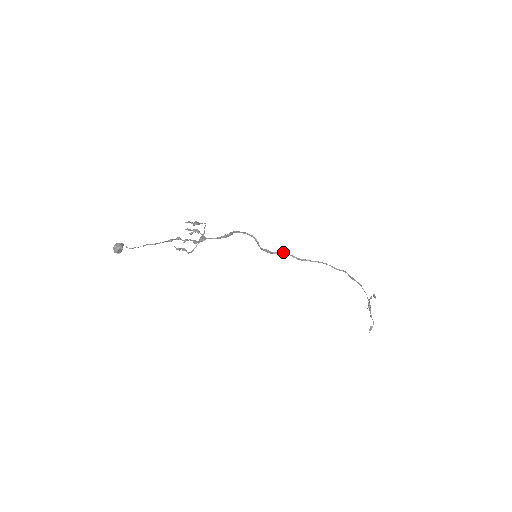
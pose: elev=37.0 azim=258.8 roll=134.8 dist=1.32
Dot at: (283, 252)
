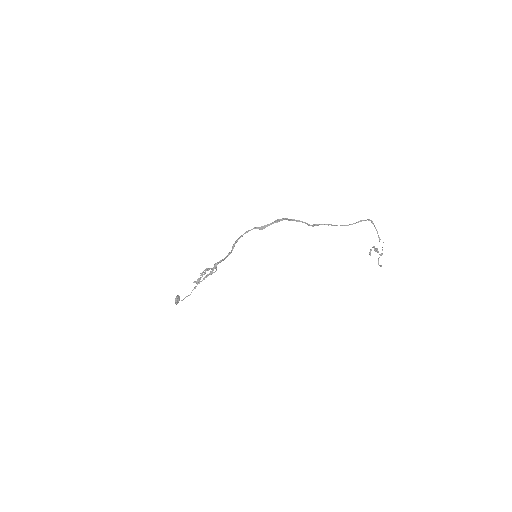
Dot at: (289, 220)
